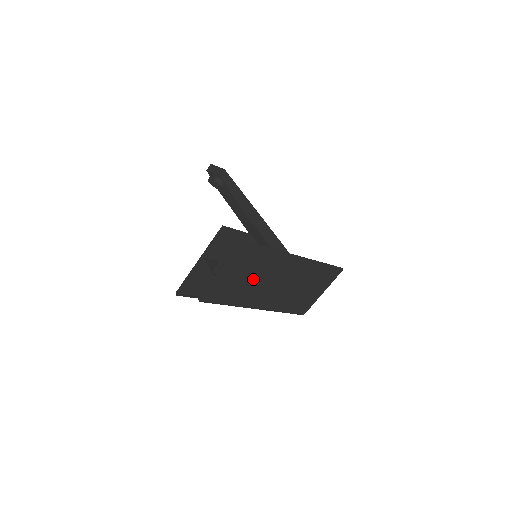
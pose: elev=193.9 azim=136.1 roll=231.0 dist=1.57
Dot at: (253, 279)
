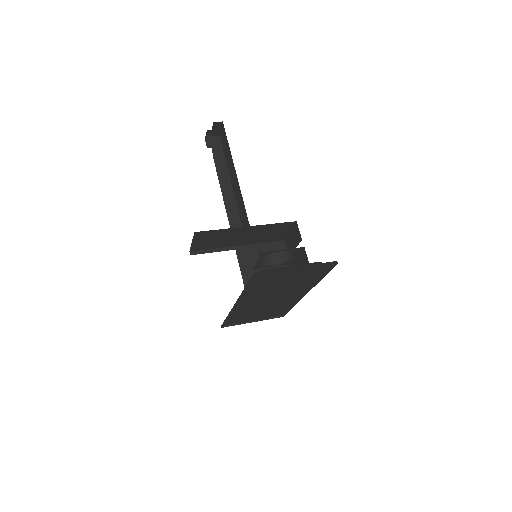
Dot at: (279, 286)
